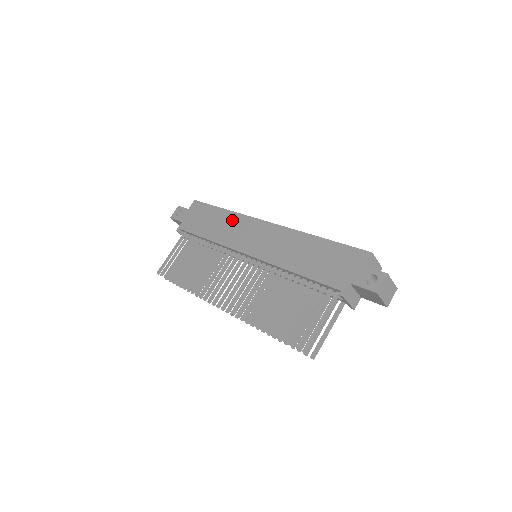
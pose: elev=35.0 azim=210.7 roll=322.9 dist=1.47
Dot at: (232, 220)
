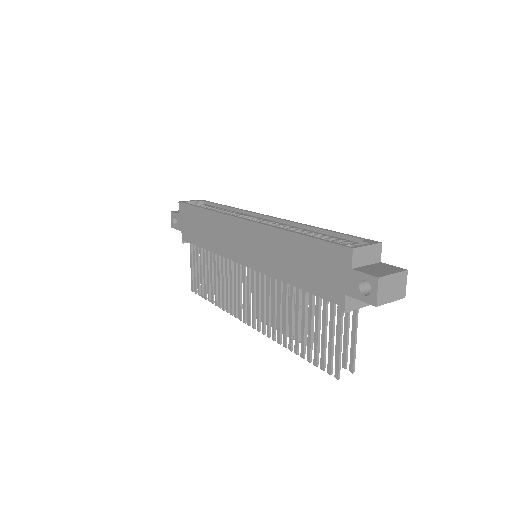
Dot at: (215, 223)
